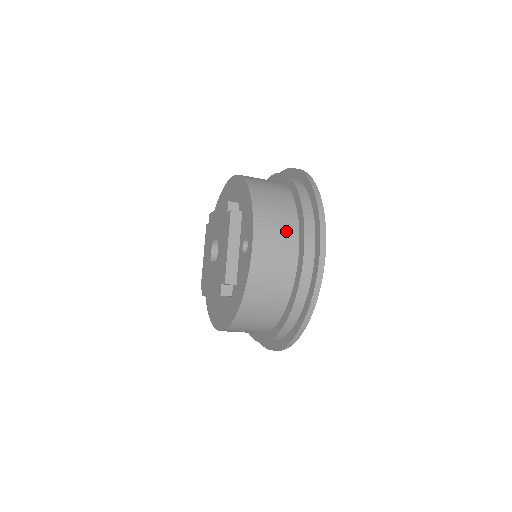
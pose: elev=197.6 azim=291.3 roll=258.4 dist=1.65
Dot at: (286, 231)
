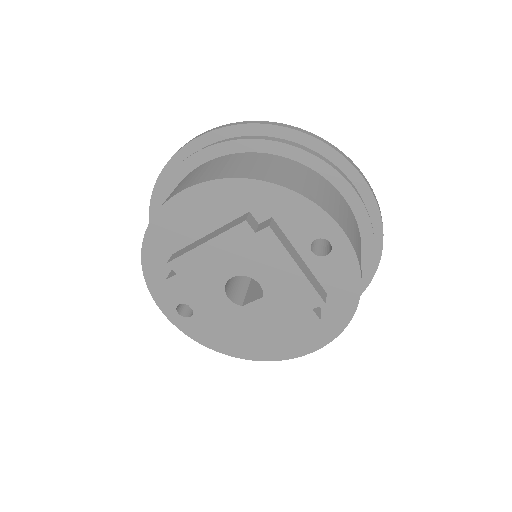
Dot at: (334, 196)
